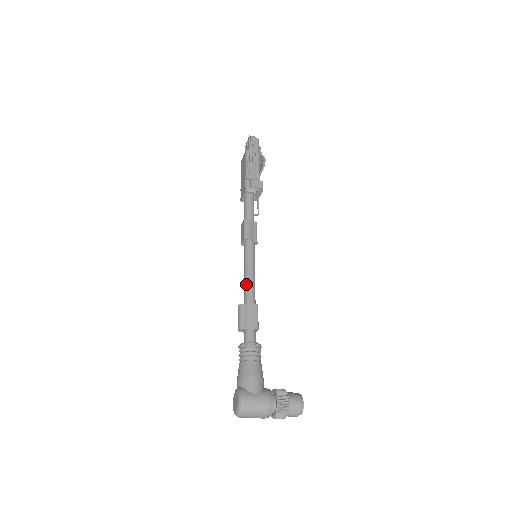
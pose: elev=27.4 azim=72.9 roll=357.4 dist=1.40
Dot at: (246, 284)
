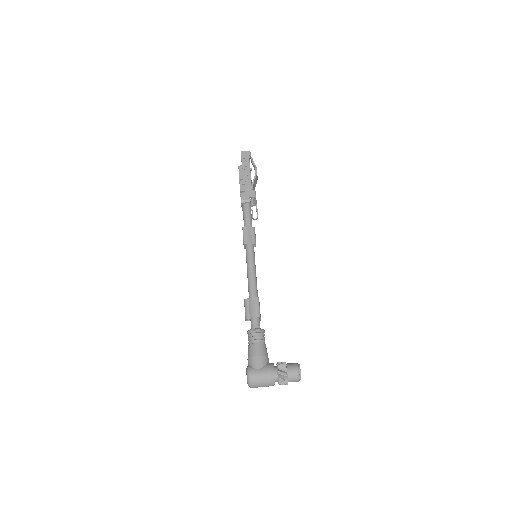
Dot at: (248, 282)
